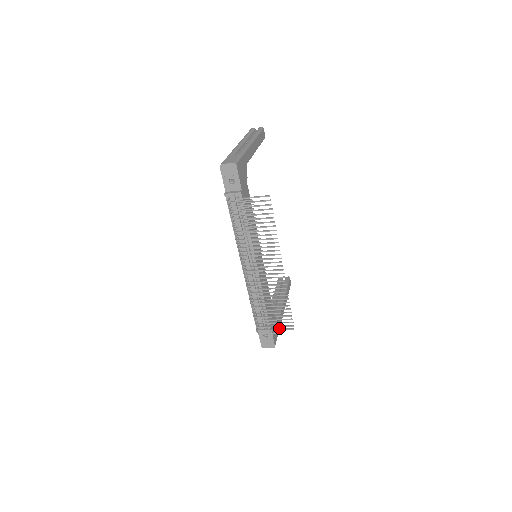
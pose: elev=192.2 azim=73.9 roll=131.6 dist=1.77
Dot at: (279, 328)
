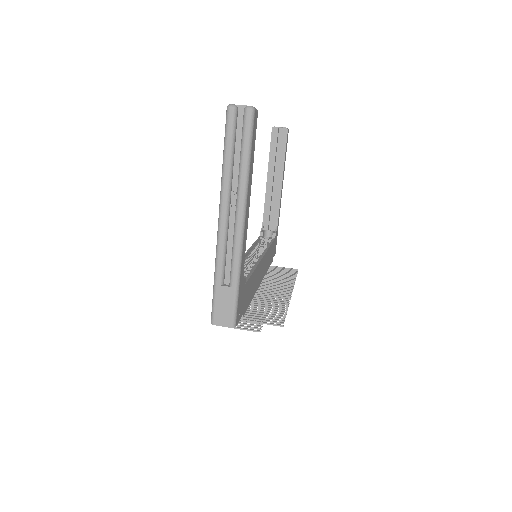
Dot at: (278, 225)
